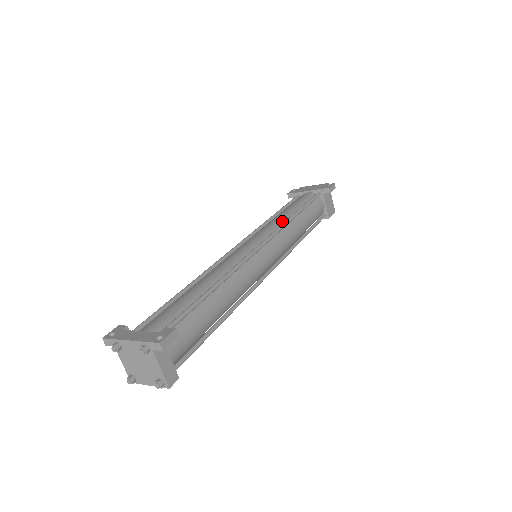
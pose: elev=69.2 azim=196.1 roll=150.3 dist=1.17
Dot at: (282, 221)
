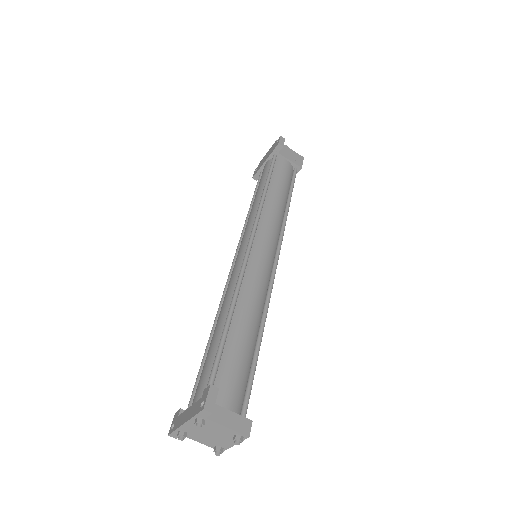
Dot at: (257, 208)
